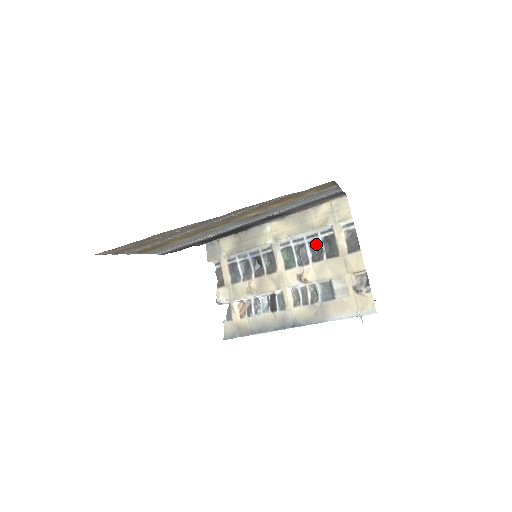
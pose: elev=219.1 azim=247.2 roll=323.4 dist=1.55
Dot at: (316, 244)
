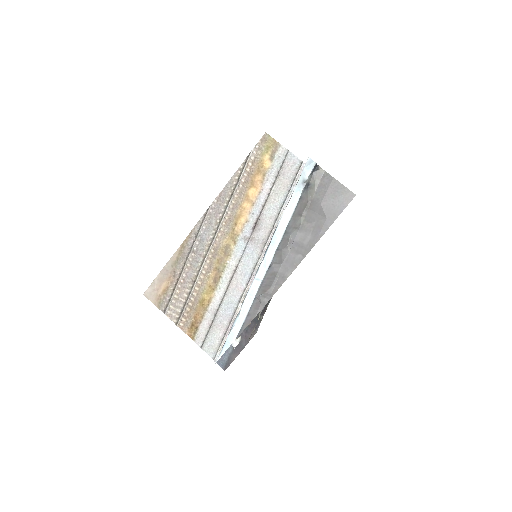
Dot at: occluded
